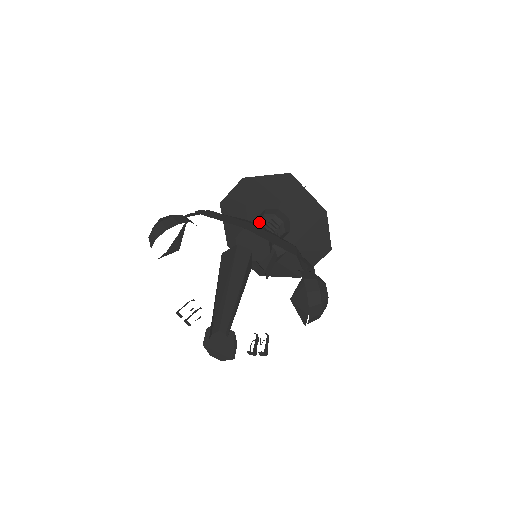
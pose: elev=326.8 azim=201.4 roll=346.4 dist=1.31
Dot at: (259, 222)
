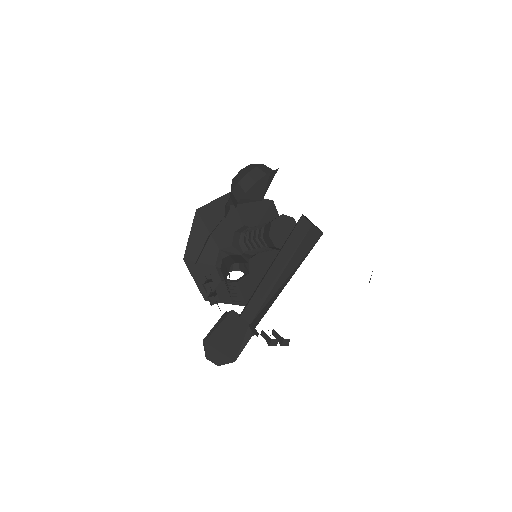
Dot at: occluded
